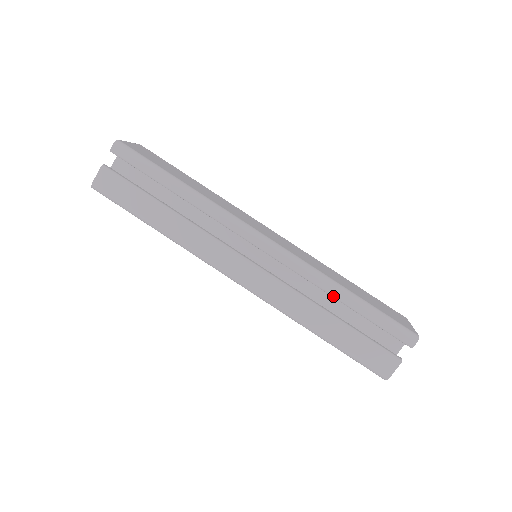
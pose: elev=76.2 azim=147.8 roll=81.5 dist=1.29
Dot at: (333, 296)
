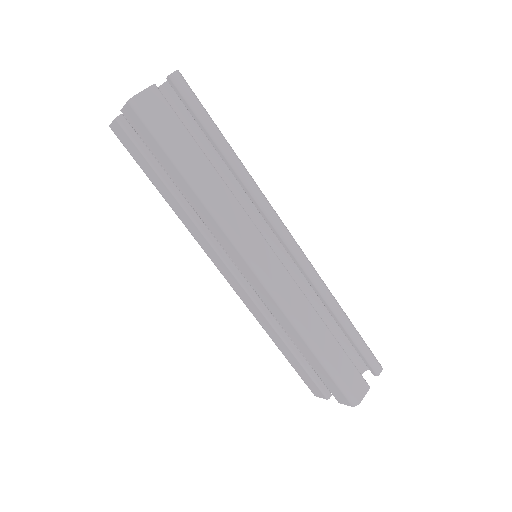
Dot at: (333, 310)
